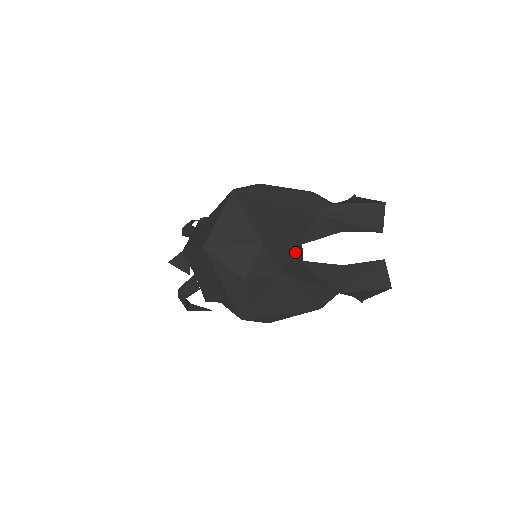
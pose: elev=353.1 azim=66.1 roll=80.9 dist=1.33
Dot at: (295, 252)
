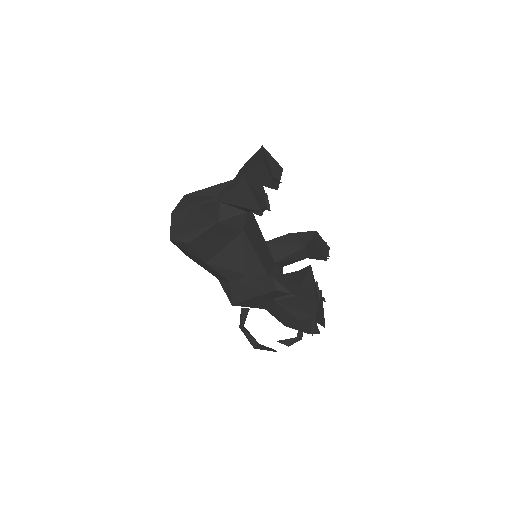
Dot at: (212, 199)
